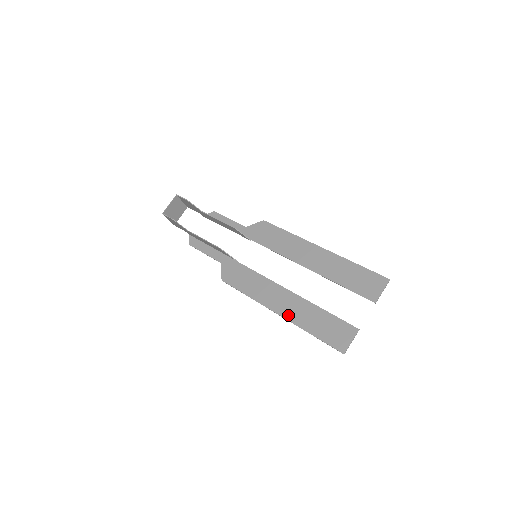
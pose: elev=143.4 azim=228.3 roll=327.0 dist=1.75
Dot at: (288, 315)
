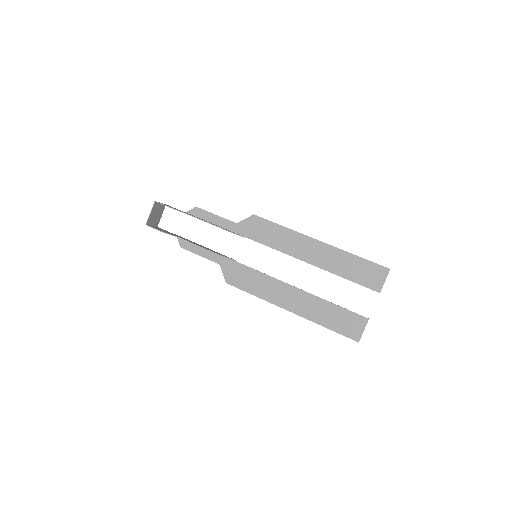
Dot at: (301, 312)
